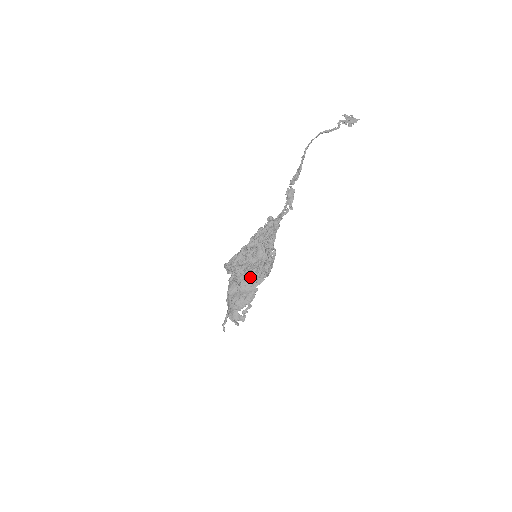
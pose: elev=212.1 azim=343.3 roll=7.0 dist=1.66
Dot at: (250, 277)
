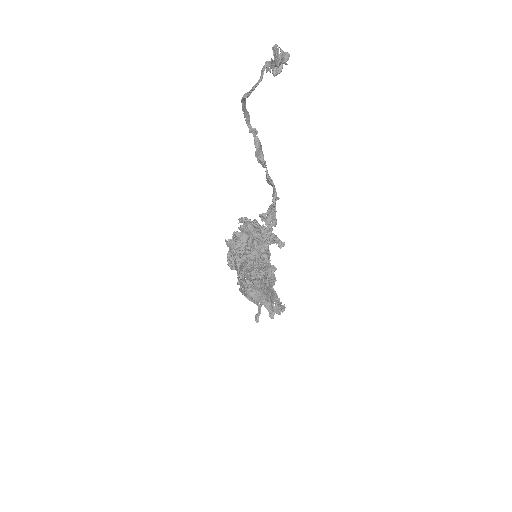
Dot at: occluded
